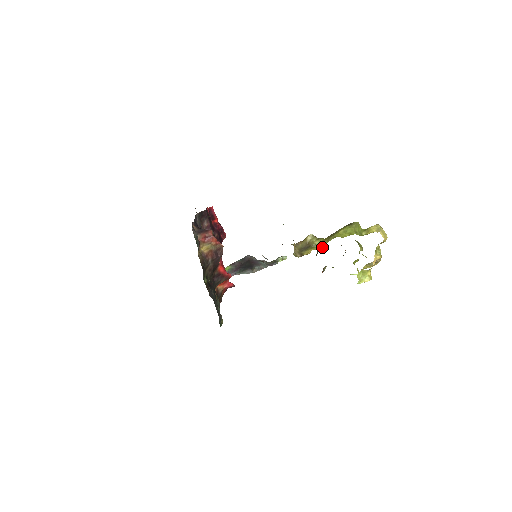
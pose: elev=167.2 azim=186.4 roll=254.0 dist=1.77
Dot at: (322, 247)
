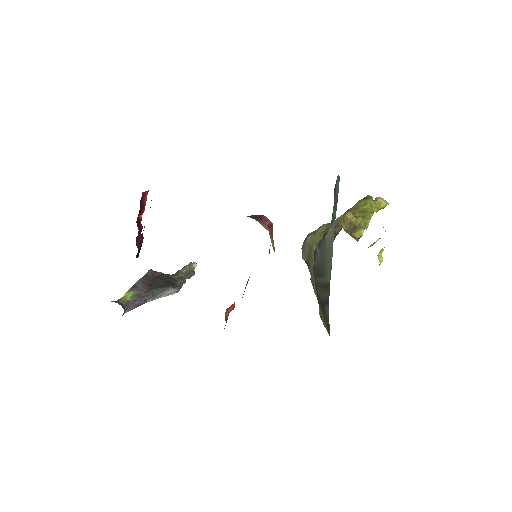
Dot at: (368, 225)
